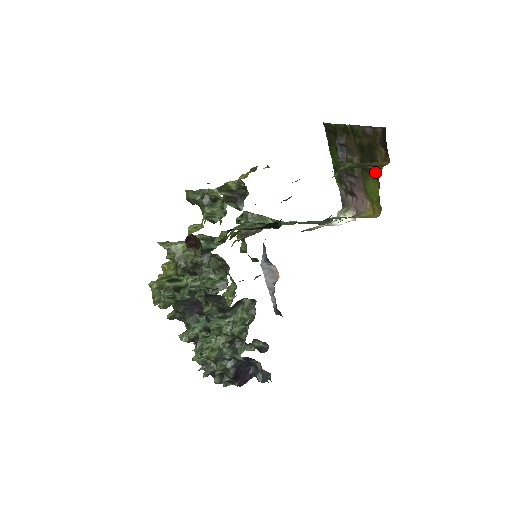
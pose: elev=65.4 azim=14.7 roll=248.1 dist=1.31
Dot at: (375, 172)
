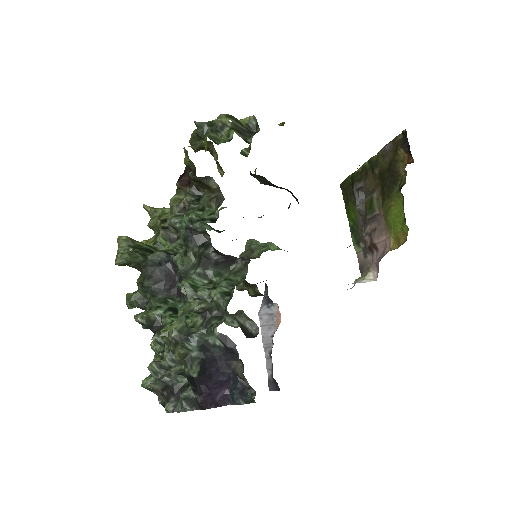
Dot at: (398, 191)
